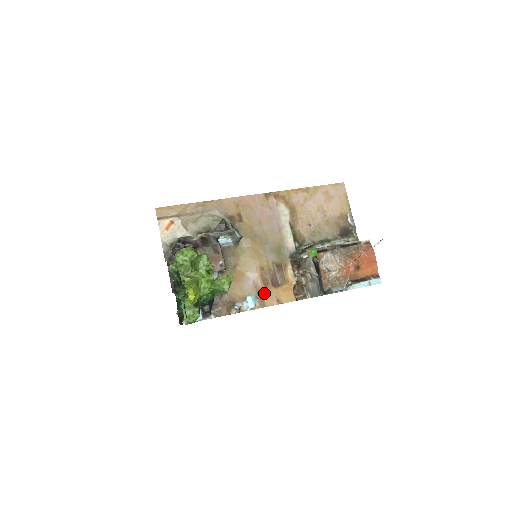
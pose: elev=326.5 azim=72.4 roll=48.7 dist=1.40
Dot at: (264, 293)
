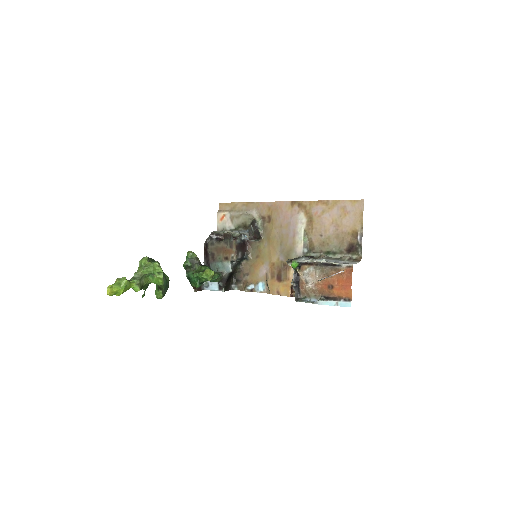
Dot at: (269, 283)
